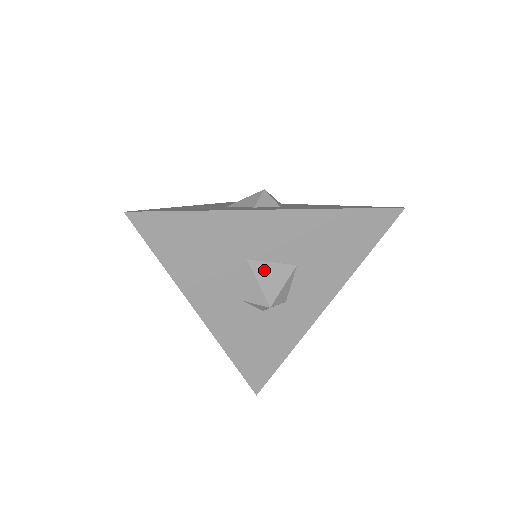
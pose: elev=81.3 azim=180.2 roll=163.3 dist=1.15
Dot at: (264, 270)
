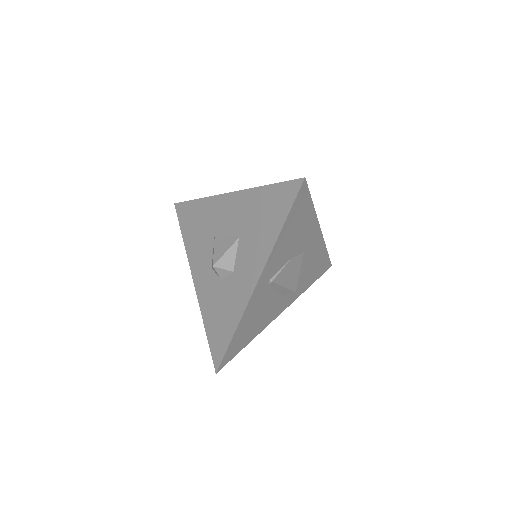
Dot at: (220, 240)
